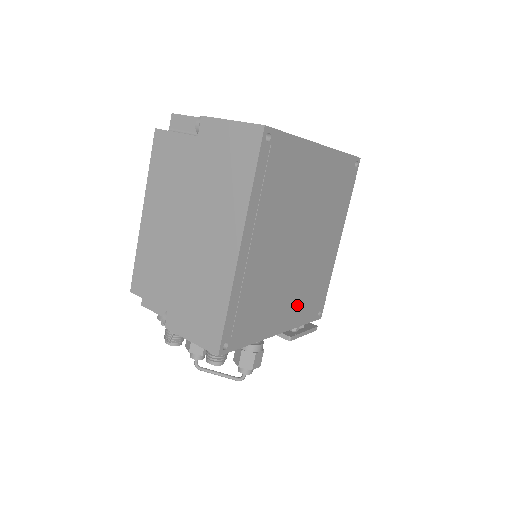
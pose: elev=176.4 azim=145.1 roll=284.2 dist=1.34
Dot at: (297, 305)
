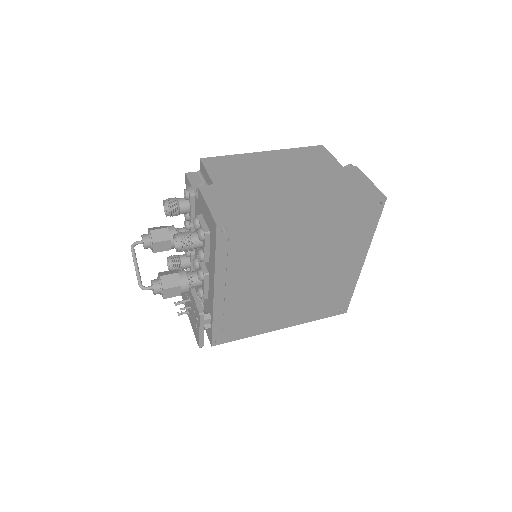
Dot at: (236, 304)
